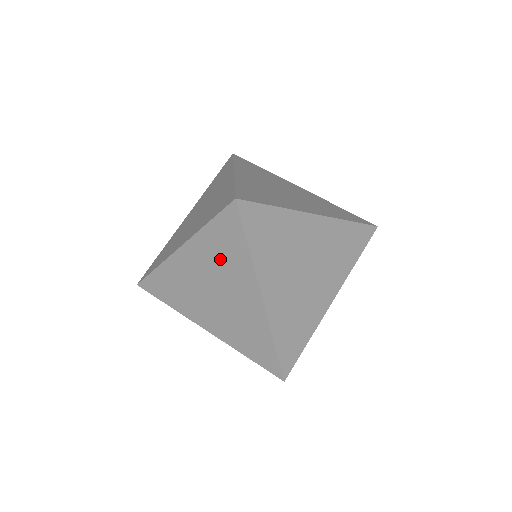
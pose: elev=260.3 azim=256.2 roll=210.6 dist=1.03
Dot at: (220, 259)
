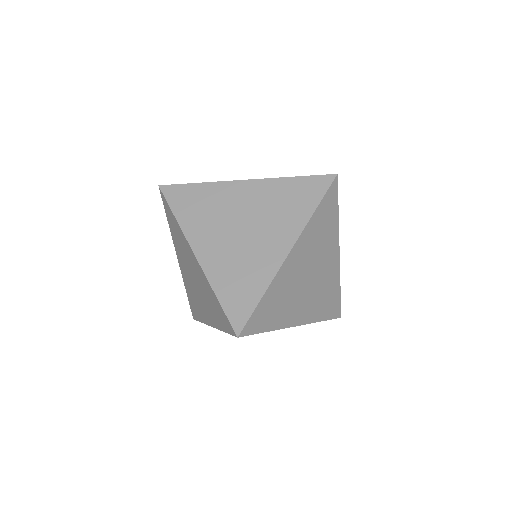
Dot at: (209, 299)
